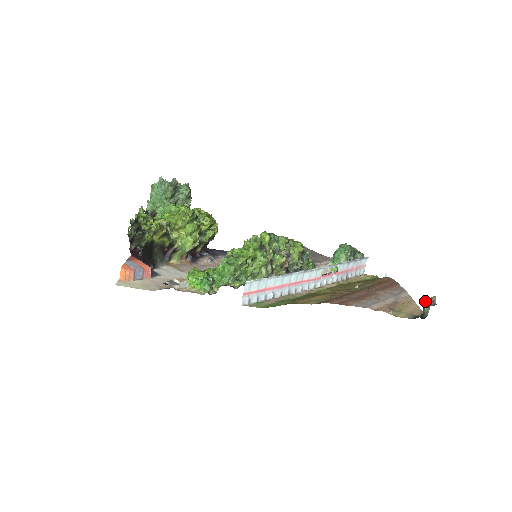
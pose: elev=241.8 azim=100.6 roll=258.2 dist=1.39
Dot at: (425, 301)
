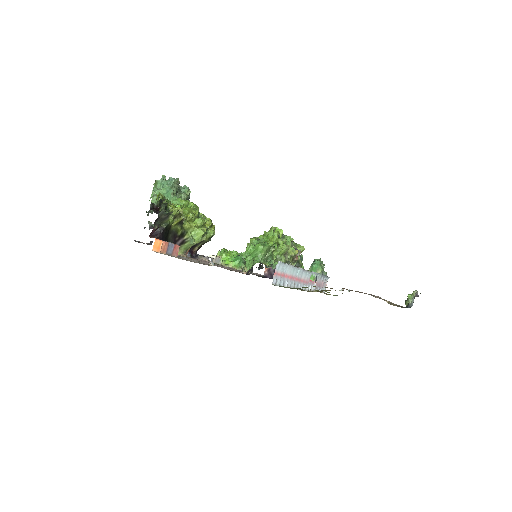
Dot at: (408, 295)
